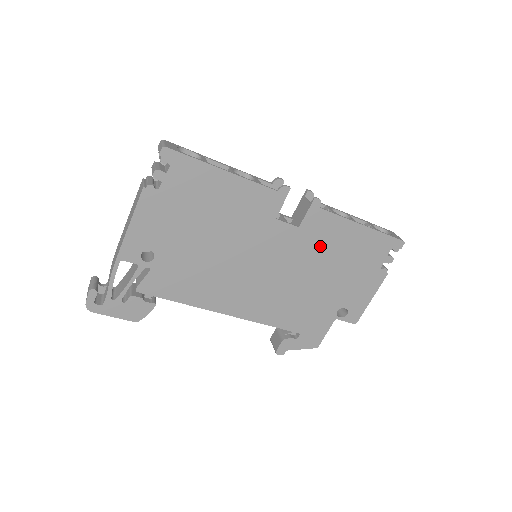
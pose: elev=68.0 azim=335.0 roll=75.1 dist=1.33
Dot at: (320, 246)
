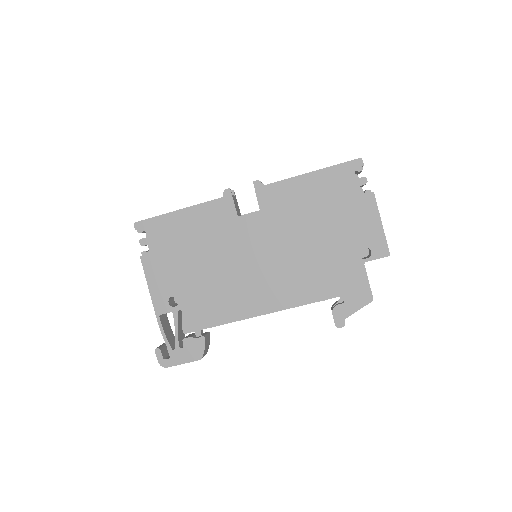
Dot at: (290, 212)
